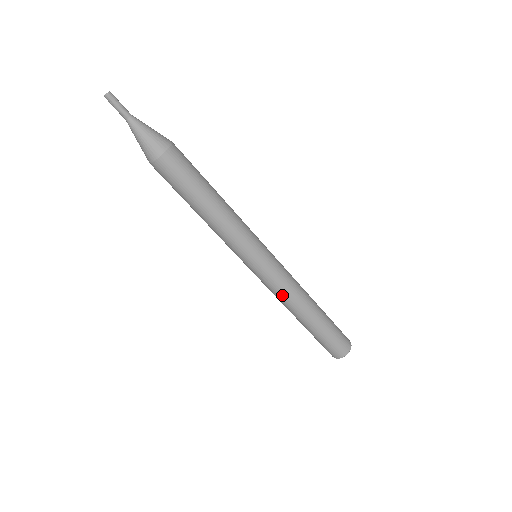
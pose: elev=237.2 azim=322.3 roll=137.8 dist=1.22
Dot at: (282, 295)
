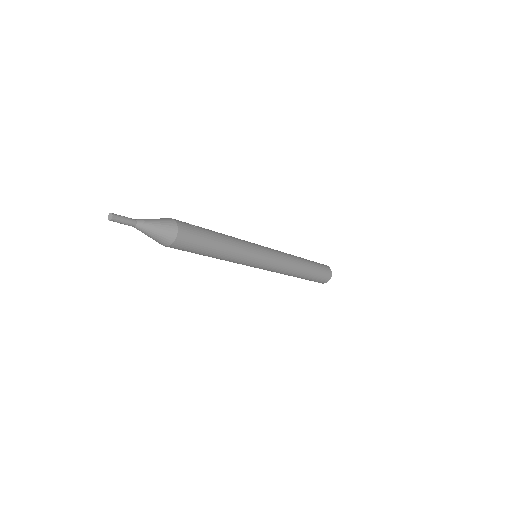
Dot at: occluded
